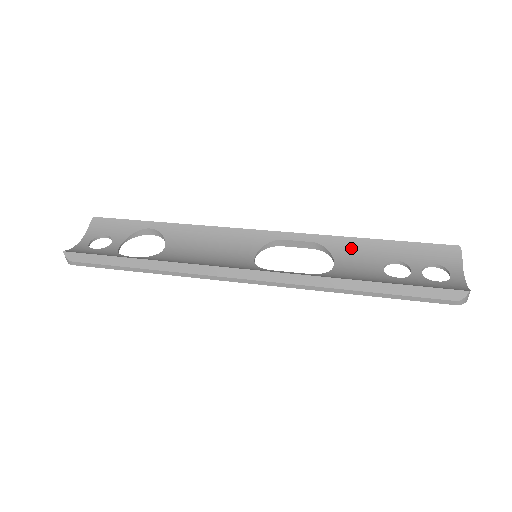
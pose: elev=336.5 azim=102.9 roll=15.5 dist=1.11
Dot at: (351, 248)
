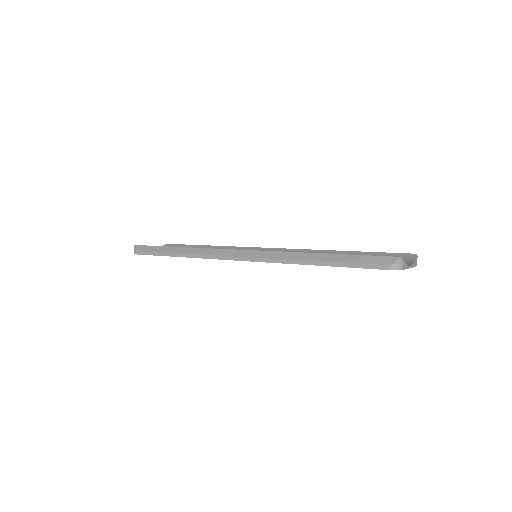
Dot at: occluded
